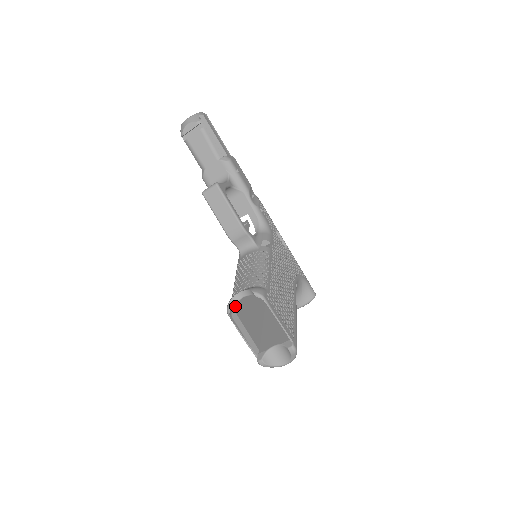
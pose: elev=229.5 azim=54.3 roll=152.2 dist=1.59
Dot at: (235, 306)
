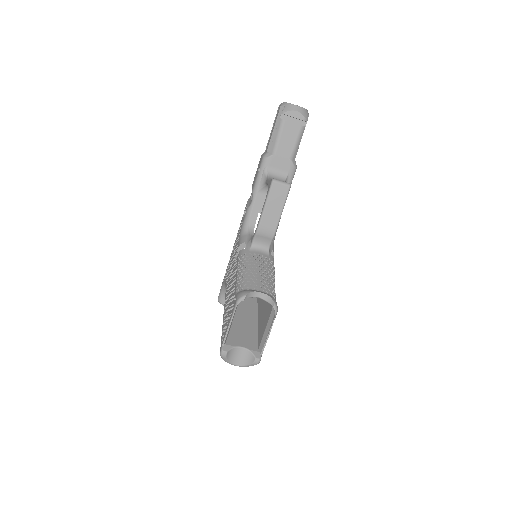
Dot at: occluded
